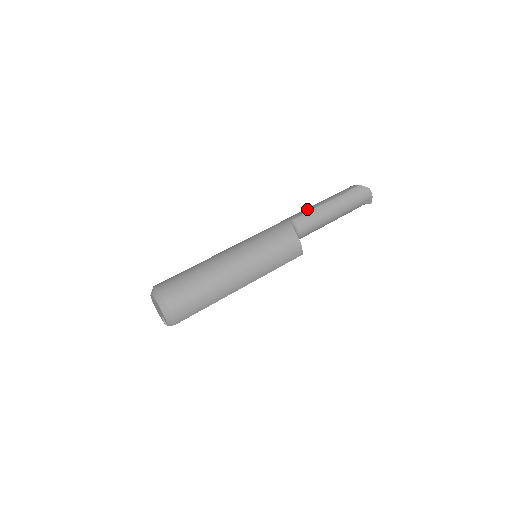
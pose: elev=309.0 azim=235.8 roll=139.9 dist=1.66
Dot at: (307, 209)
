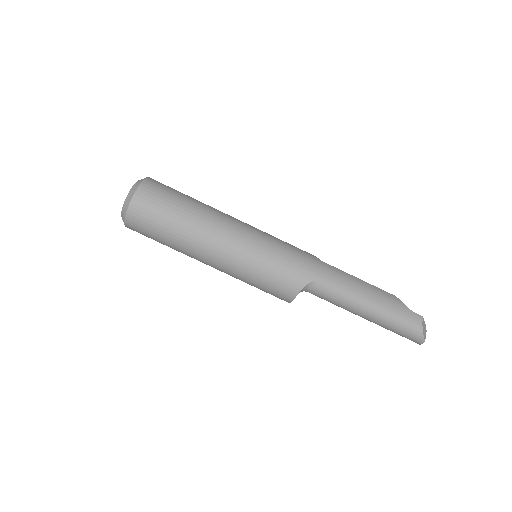
Dot at: (346, 287)
